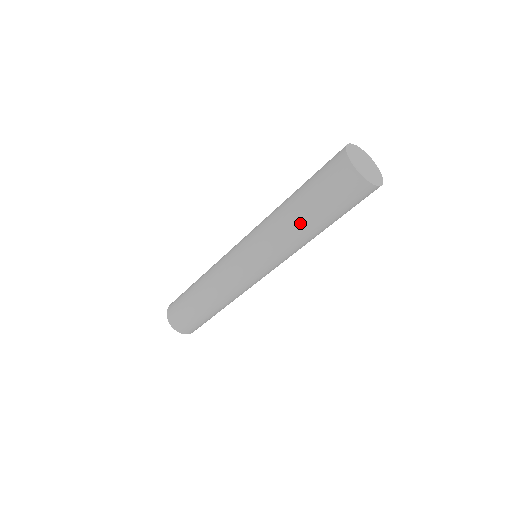
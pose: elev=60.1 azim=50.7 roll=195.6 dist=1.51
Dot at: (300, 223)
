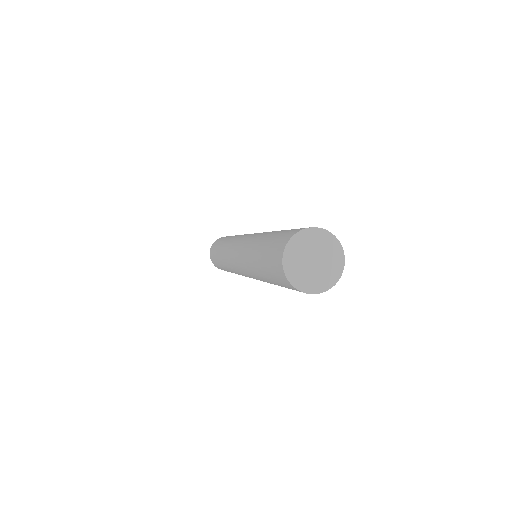
Dot at: (266, 281)
